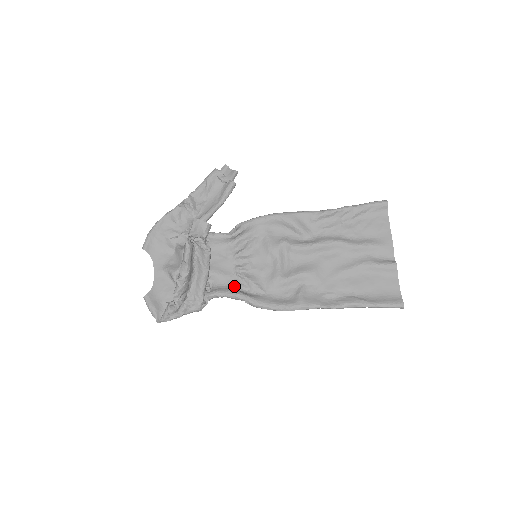
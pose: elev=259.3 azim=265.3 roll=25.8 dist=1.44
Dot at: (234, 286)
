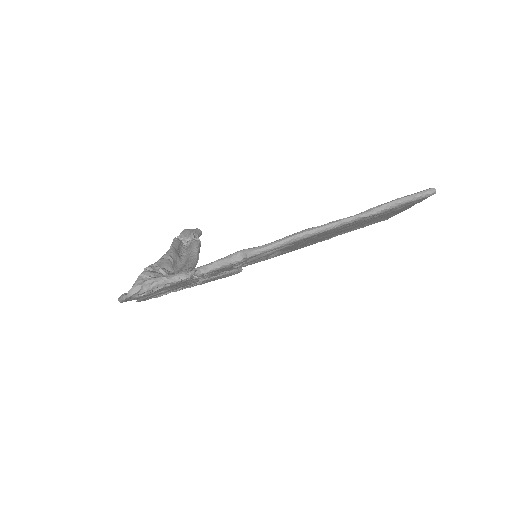
Dot at: occluded
